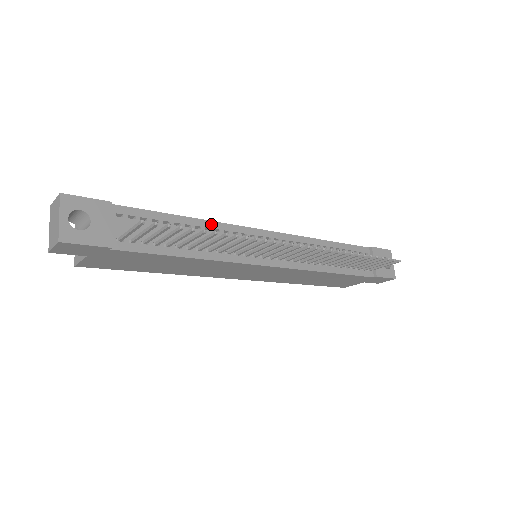
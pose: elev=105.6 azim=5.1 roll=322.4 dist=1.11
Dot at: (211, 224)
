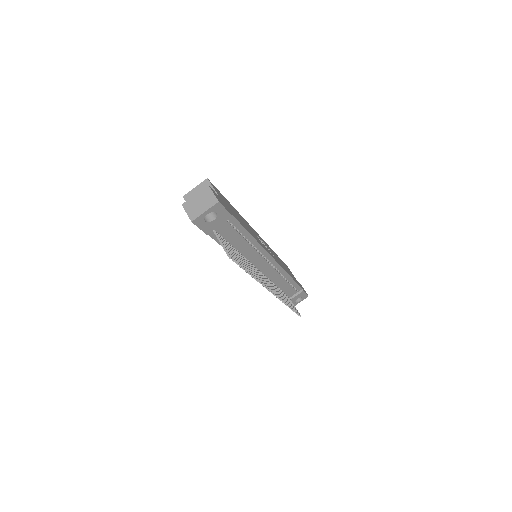
Dot at: (257, 244)
